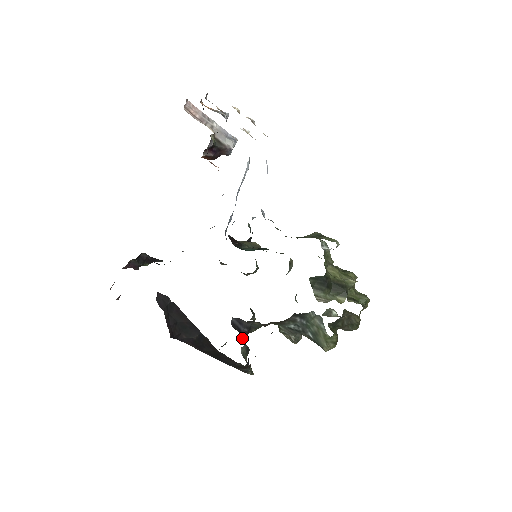
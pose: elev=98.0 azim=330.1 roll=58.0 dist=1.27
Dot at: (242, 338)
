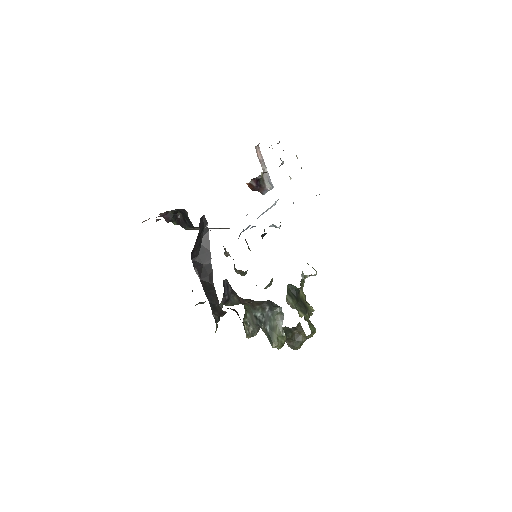
Dot at: (221, 301)
